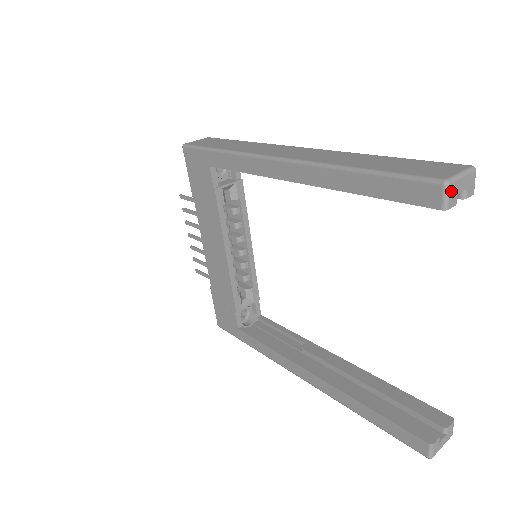
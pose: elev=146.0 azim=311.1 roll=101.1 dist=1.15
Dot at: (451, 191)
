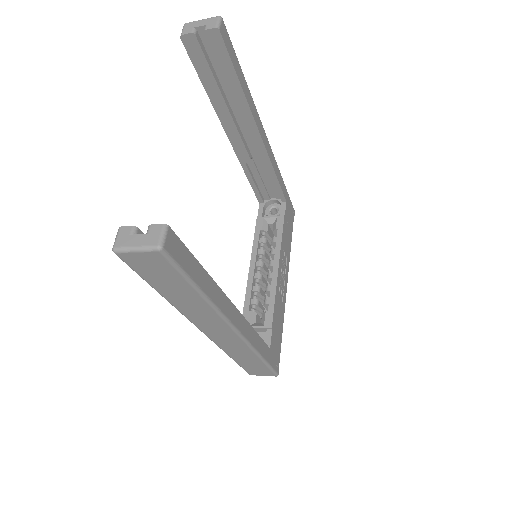
Dot at: (187, 27)
